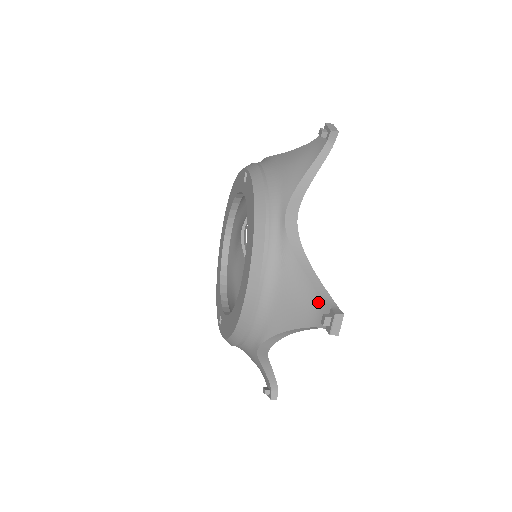
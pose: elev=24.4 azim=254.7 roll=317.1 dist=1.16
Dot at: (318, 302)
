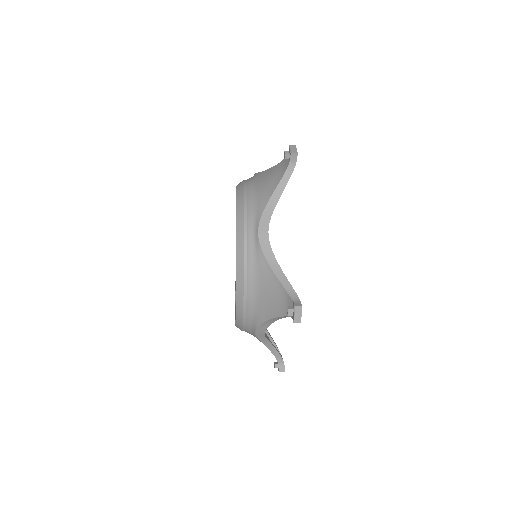
Dot at: occluded
